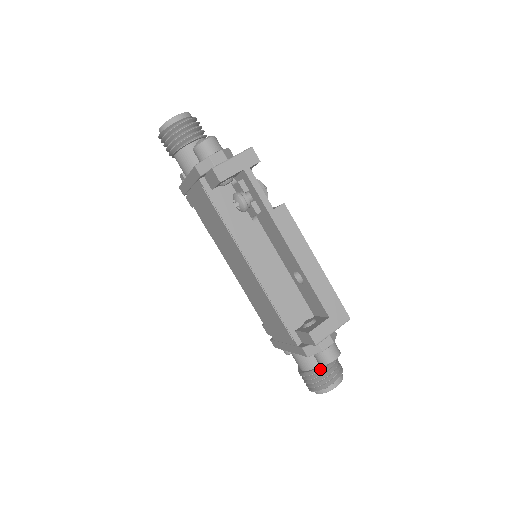
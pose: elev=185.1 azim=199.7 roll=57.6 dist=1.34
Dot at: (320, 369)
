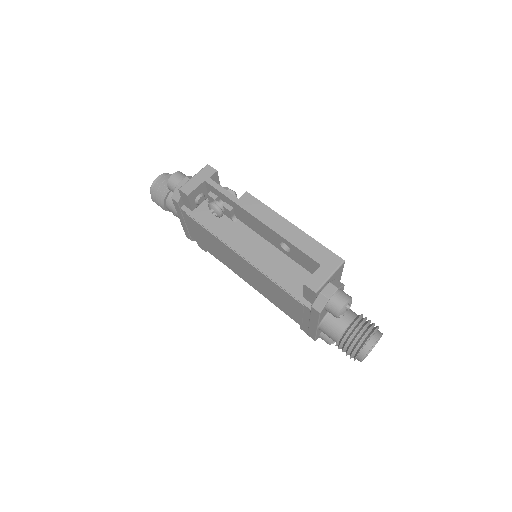
Dot at: (348, 329)
